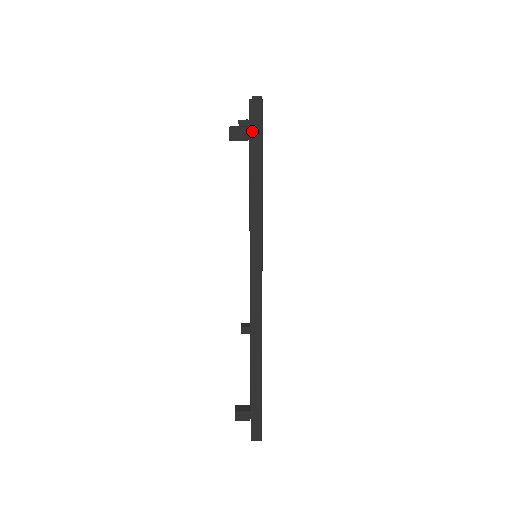
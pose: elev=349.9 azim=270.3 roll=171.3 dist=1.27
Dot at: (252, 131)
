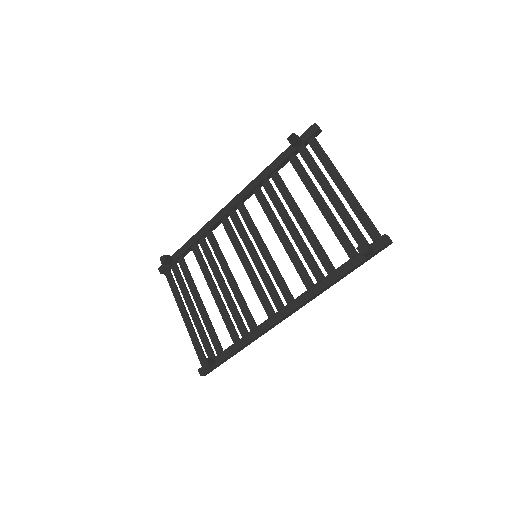
Dot at: (373, 254)
